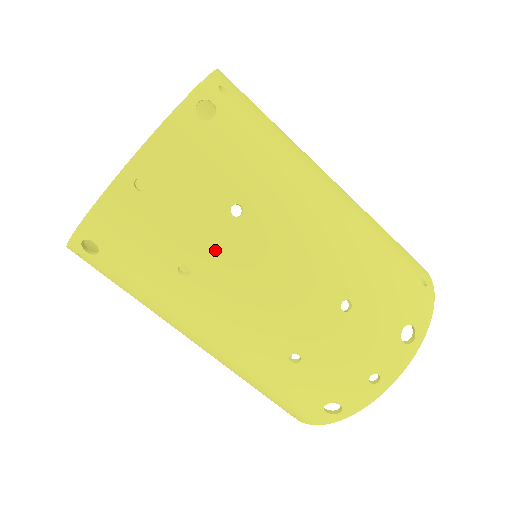
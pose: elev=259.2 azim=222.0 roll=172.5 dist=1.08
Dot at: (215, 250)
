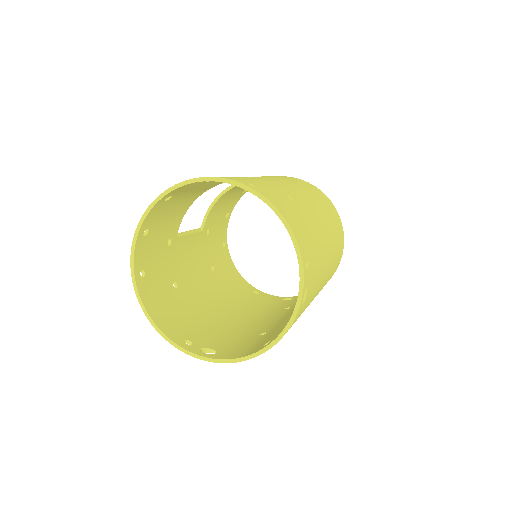
Dot at: occluded
